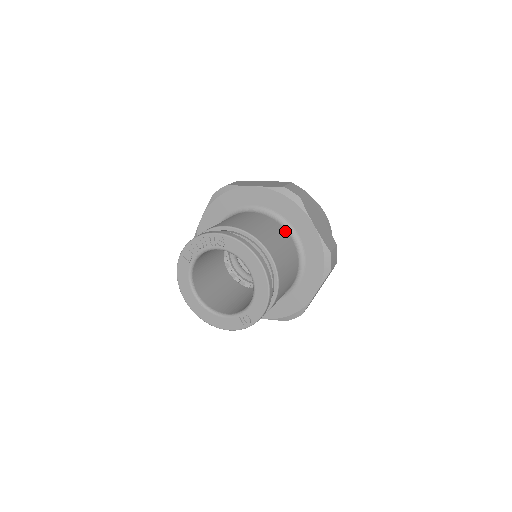
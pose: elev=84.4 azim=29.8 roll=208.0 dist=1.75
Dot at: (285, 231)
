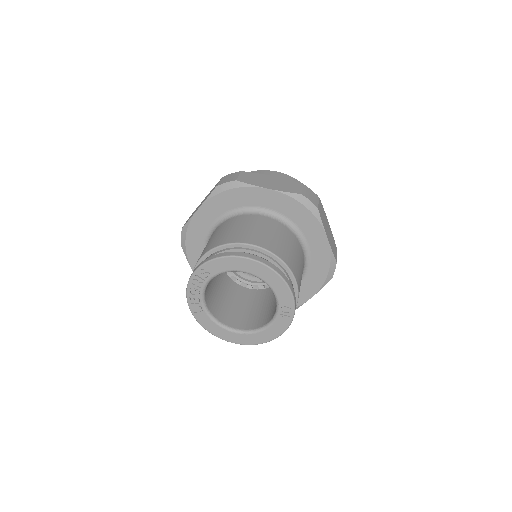
Dot at: (252, 216)
